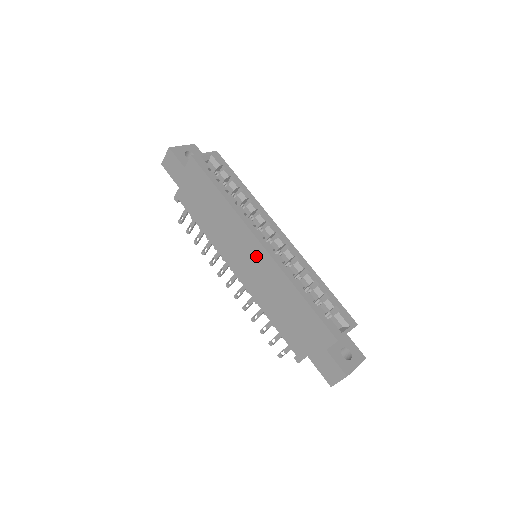
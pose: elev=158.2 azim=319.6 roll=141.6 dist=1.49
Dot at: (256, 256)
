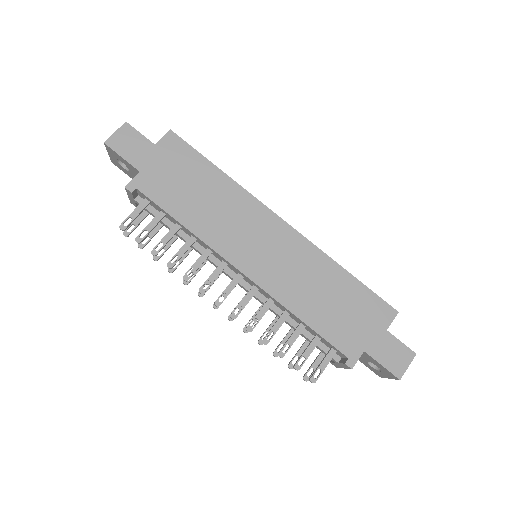
Dot at: (280, 239)
